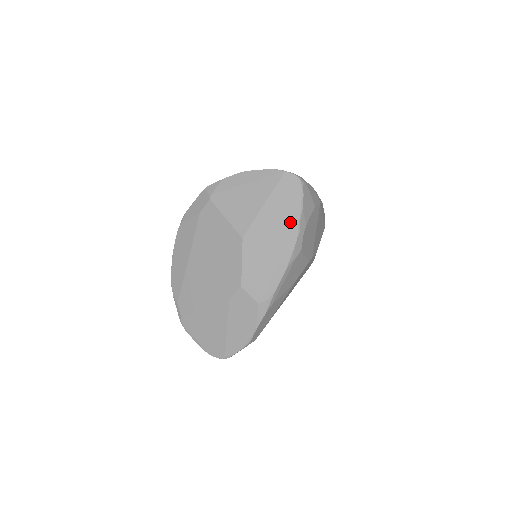
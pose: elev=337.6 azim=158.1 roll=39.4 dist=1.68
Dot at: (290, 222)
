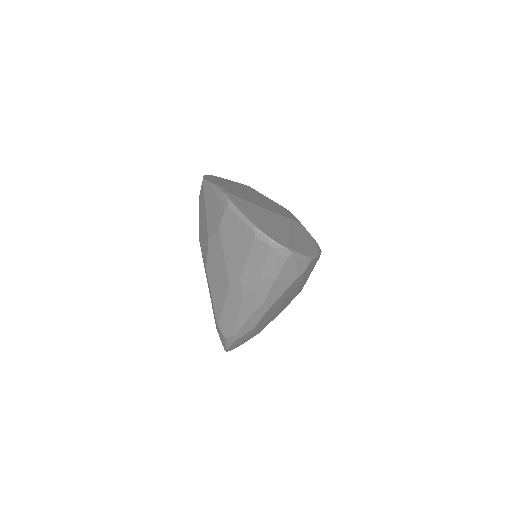
Dot at: occluded
